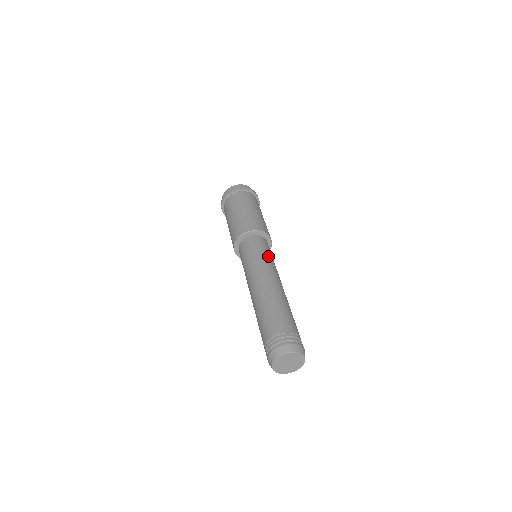
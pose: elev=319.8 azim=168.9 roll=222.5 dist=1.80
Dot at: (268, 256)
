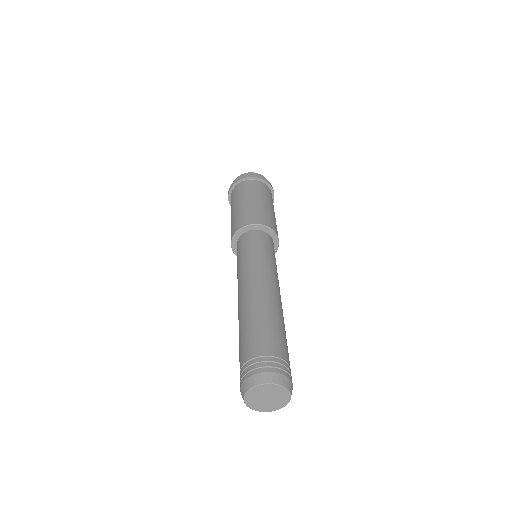
Dot at: (262, 254)
